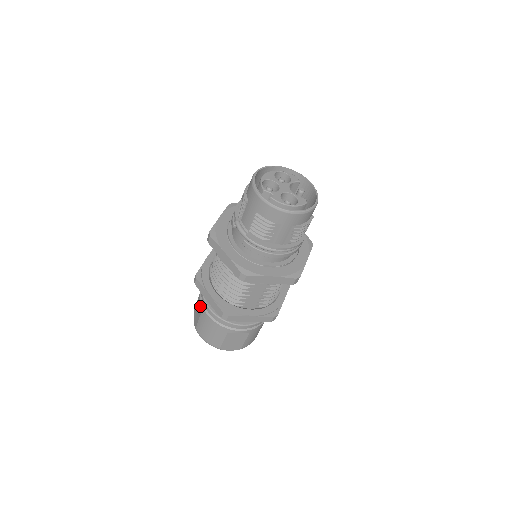
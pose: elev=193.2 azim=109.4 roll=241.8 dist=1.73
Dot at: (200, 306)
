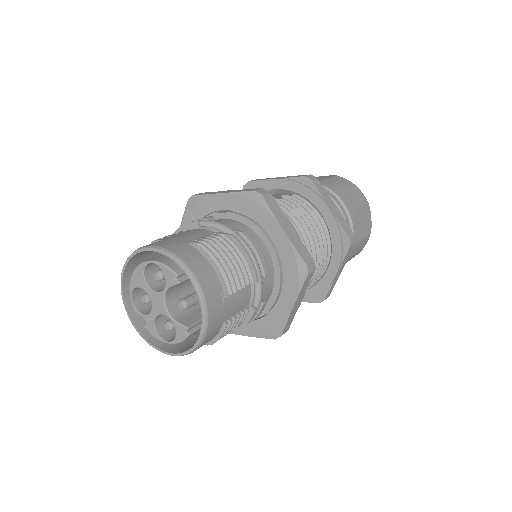
Dot at: occluded
